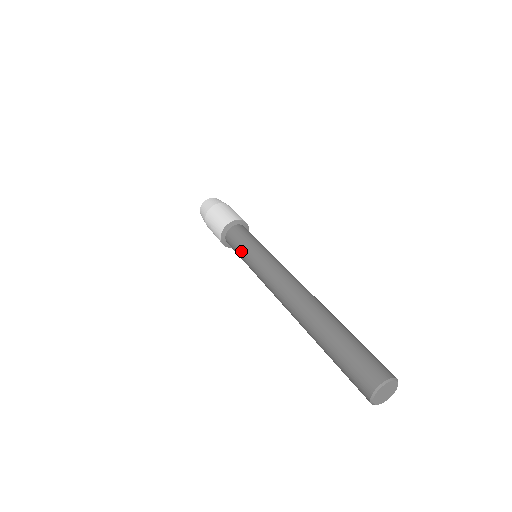
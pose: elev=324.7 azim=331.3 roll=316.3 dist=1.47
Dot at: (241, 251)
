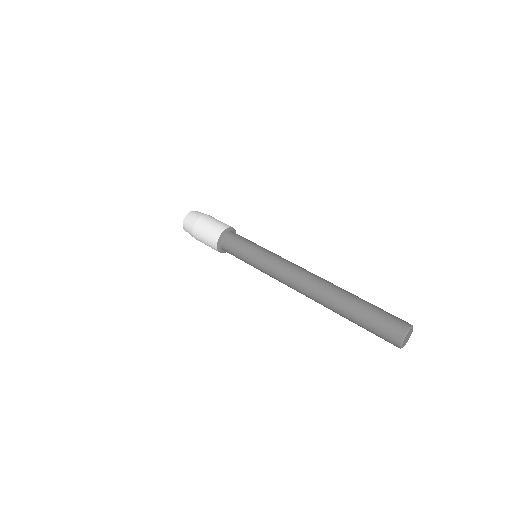
Dot at: (243, 254)
